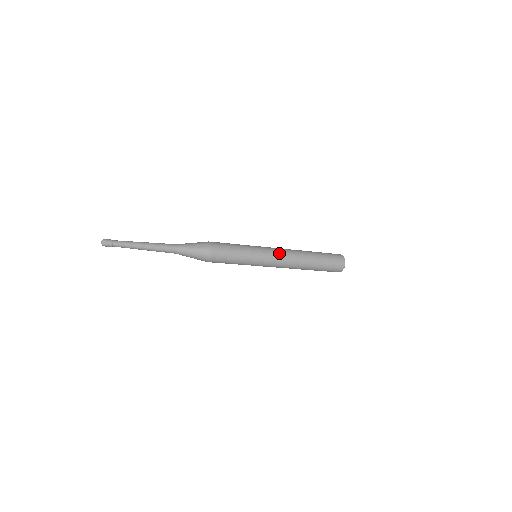
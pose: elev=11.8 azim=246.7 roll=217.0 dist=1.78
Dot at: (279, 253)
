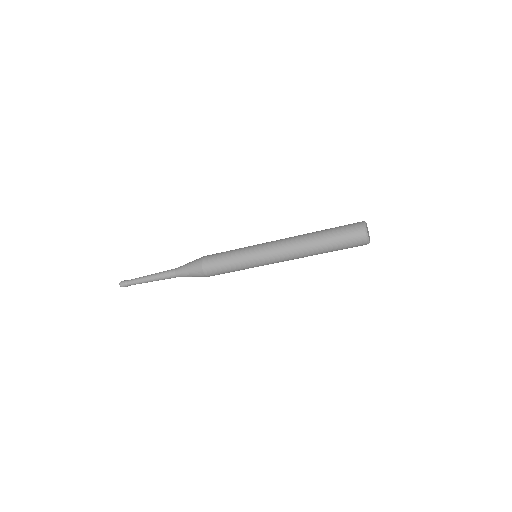
Dot at: (275, 253)
